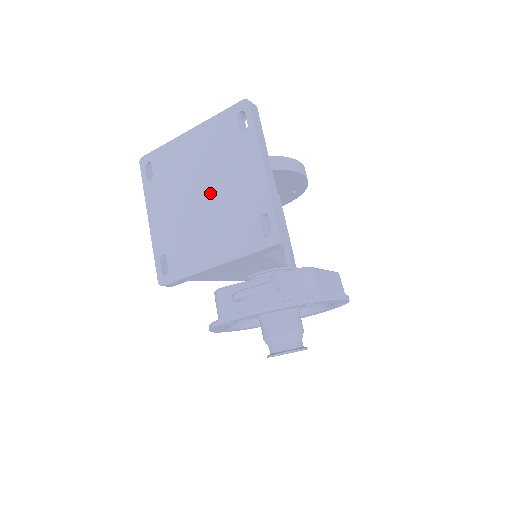
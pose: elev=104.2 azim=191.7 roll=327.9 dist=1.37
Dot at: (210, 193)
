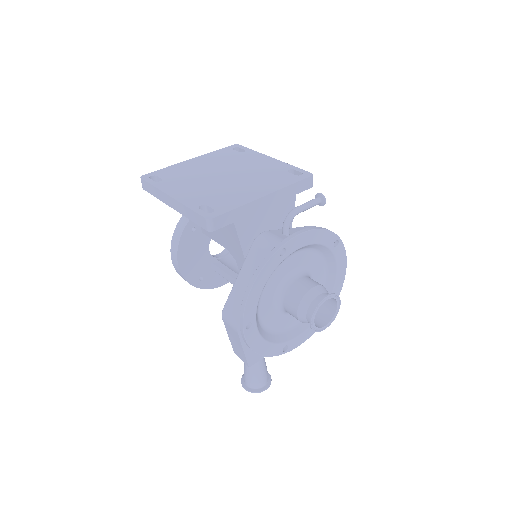
Dot at: (233, 173)
